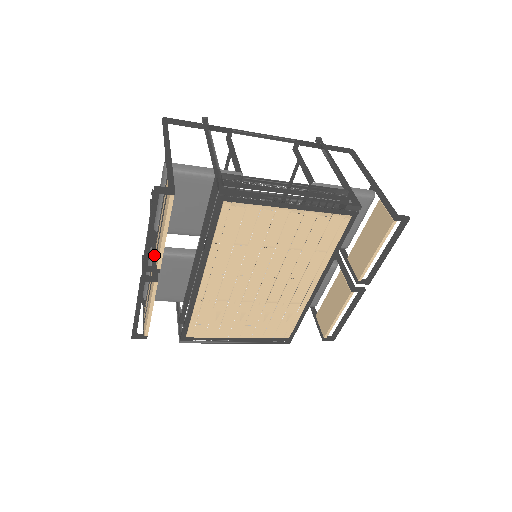
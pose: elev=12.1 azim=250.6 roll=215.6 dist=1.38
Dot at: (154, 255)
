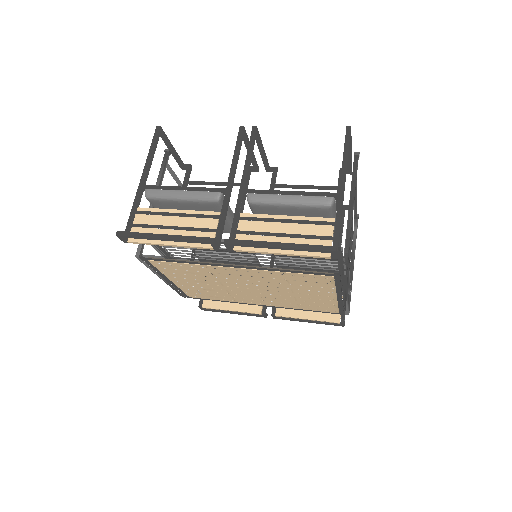
Dot at: (234, 225)
